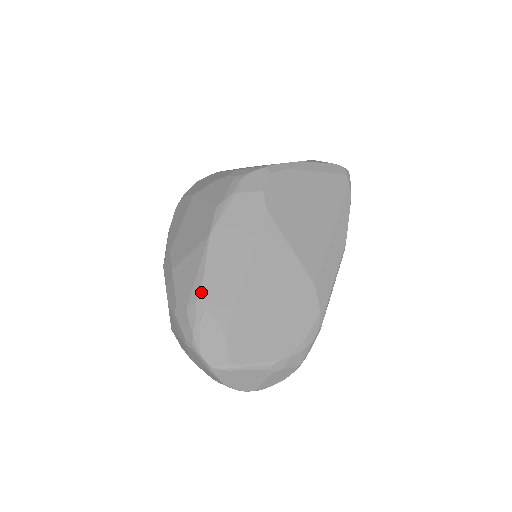
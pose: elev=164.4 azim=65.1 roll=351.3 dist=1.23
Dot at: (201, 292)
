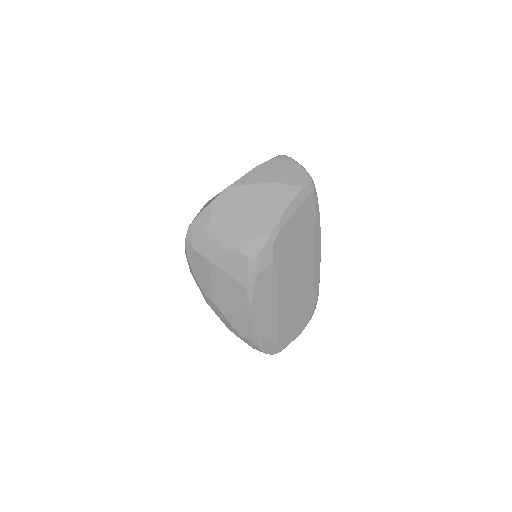
Dot at: (258, 334)
